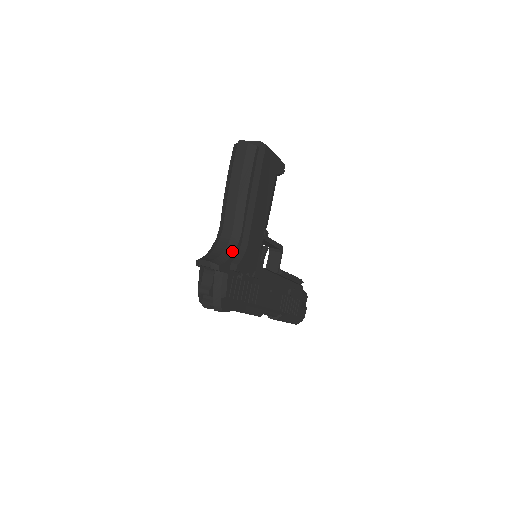
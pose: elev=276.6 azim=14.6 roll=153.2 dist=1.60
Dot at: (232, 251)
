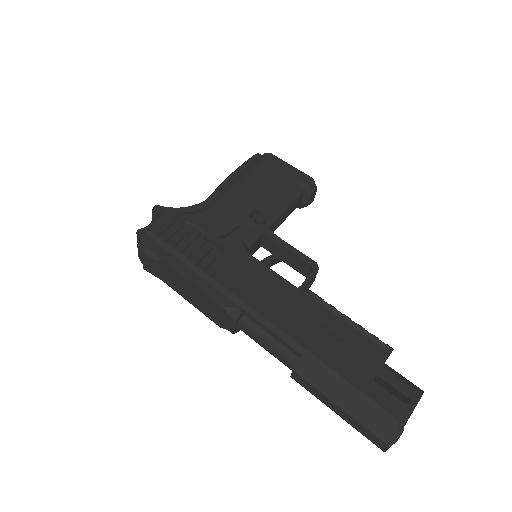
Dot at: (187, 207)
